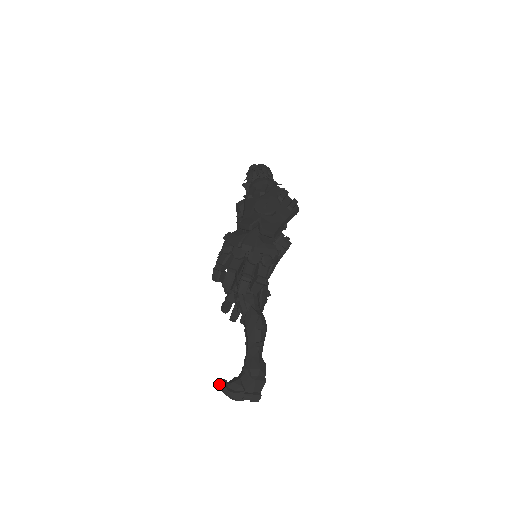
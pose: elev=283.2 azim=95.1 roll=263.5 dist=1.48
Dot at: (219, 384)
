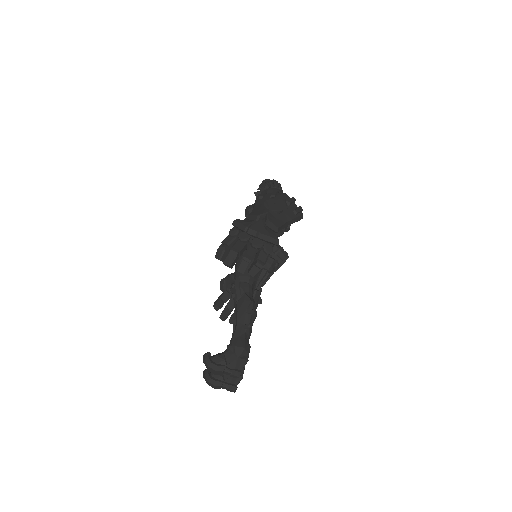
Dot at: (203, 356)
